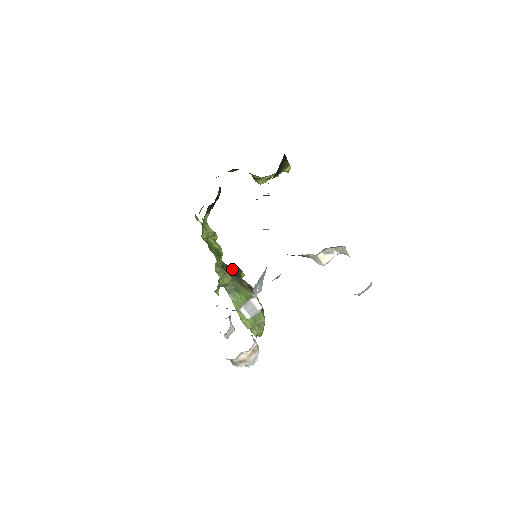
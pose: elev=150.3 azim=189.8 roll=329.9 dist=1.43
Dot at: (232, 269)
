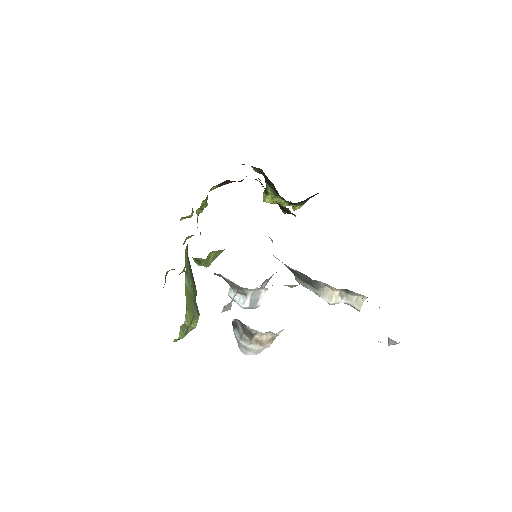
Dot at: occluded
